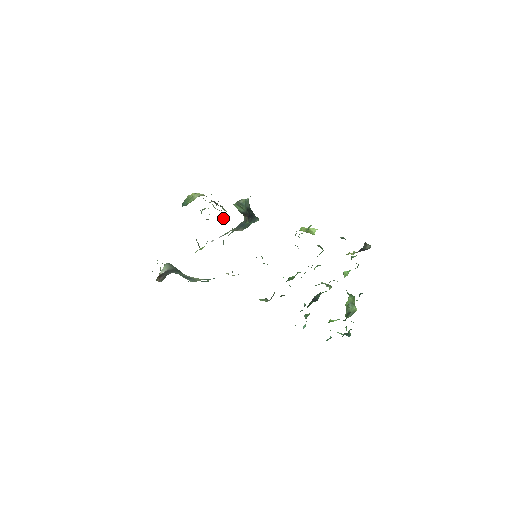
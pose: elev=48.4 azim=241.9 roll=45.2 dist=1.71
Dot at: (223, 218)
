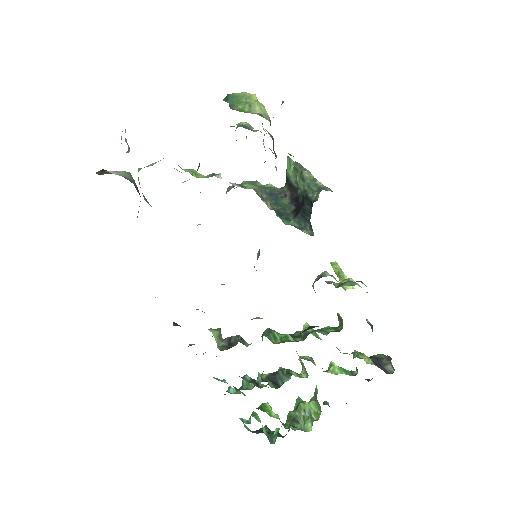
Dot at: occluded
